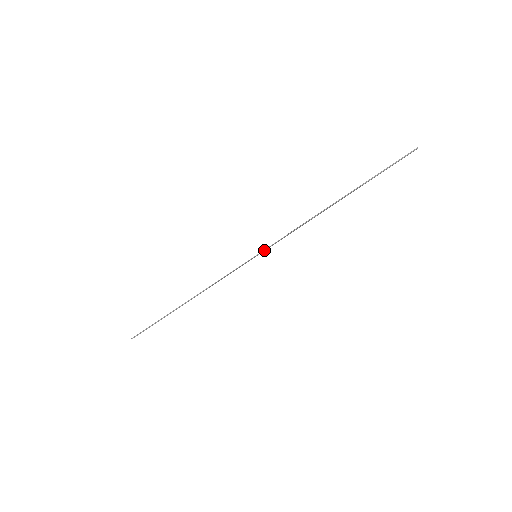
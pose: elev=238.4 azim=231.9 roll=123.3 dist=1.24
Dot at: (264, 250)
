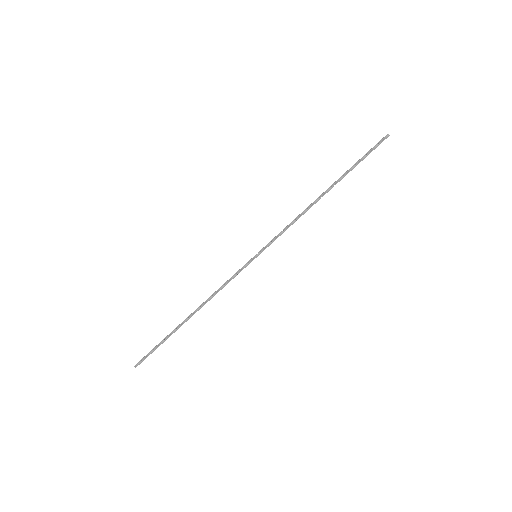
Dot at: (263, 248)
